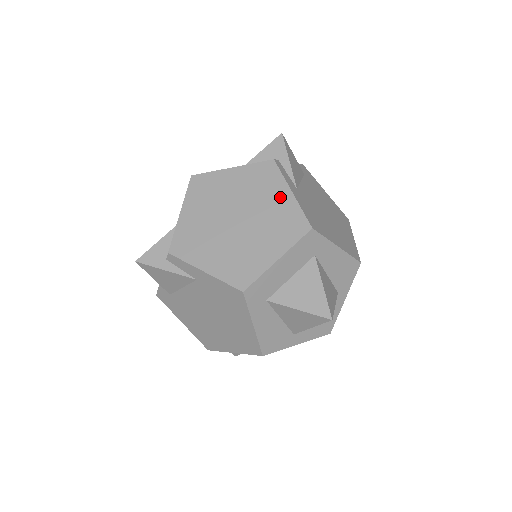
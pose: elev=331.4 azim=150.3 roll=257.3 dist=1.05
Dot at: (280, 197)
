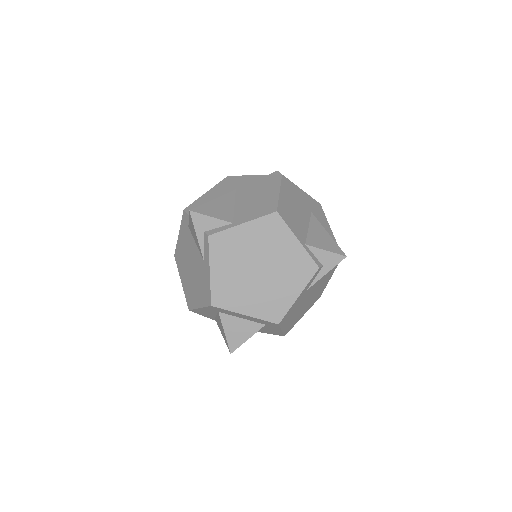
Dot at: (291, 290)
